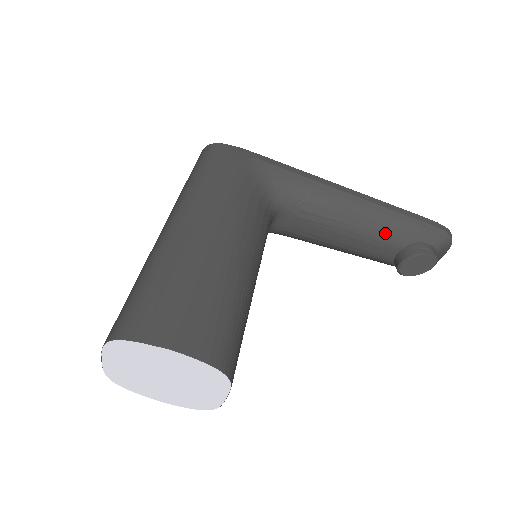
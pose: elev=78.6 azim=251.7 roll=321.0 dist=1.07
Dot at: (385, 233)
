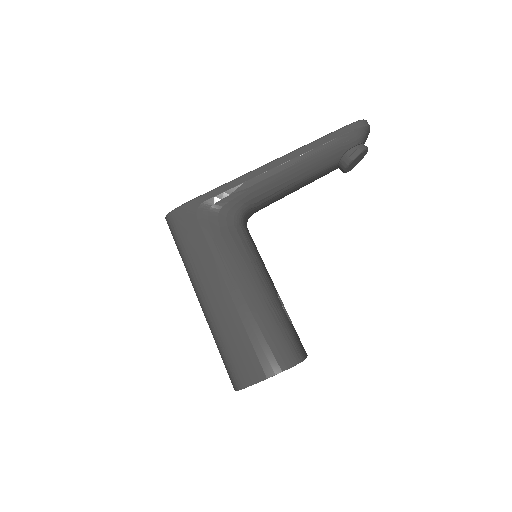
Dot at: (319, 167)
